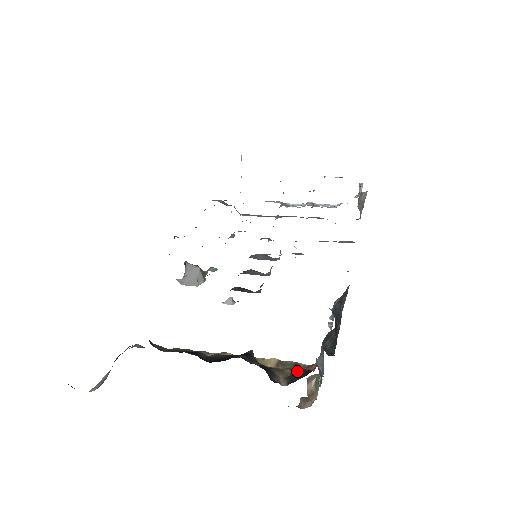
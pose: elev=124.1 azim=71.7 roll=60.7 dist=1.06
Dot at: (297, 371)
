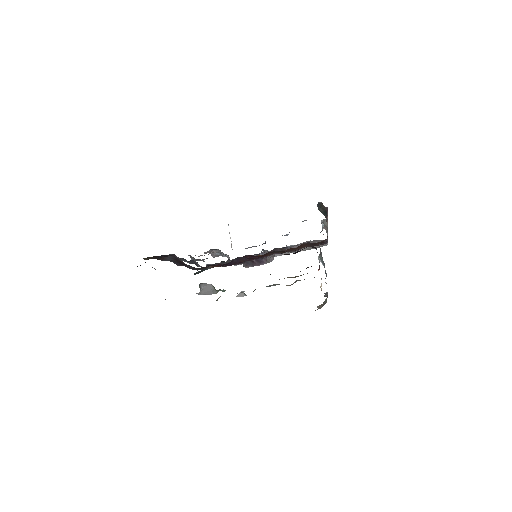
Dot at: occluded
